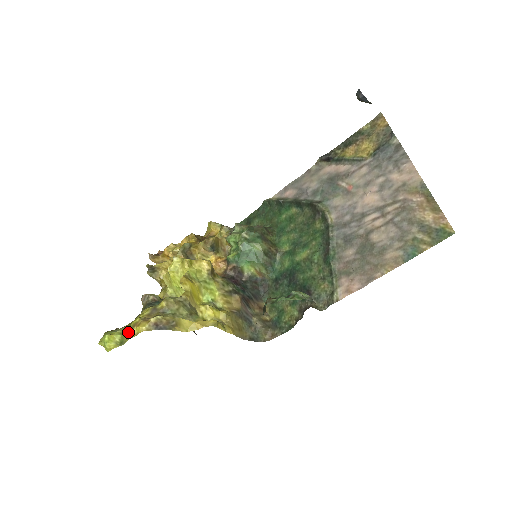
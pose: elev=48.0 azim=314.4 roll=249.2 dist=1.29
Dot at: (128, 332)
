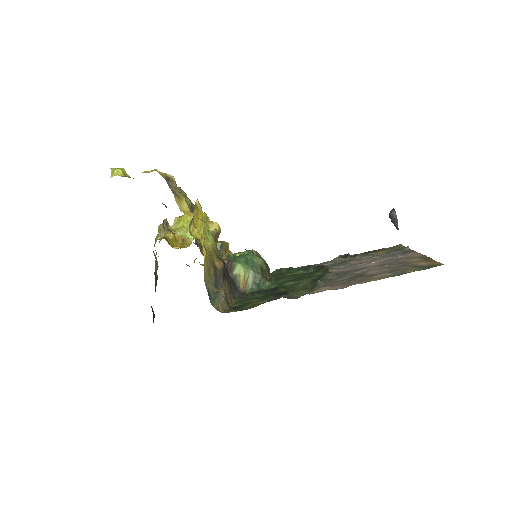
Dot at: occluded
